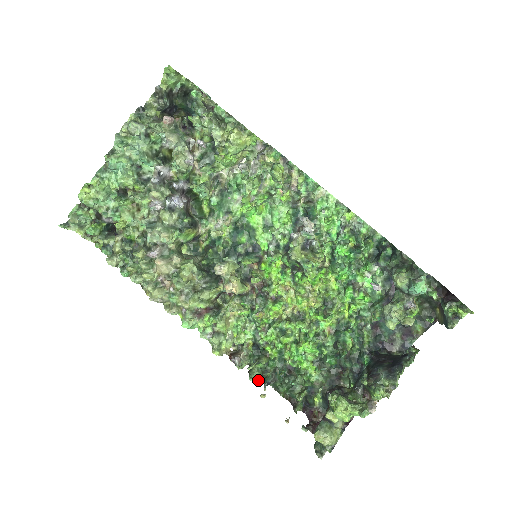
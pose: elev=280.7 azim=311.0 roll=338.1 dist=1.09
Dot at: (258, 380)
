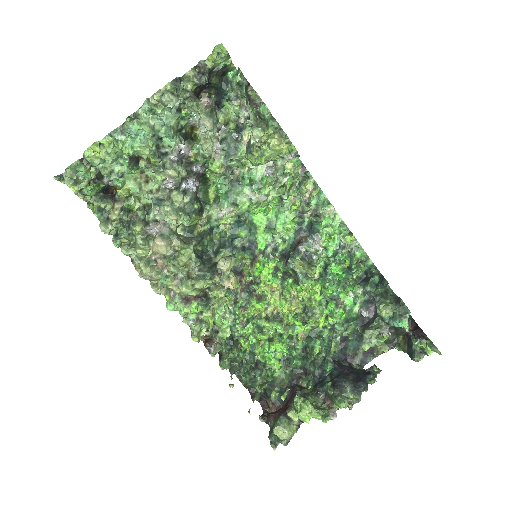
Dot at: (226, 368)
